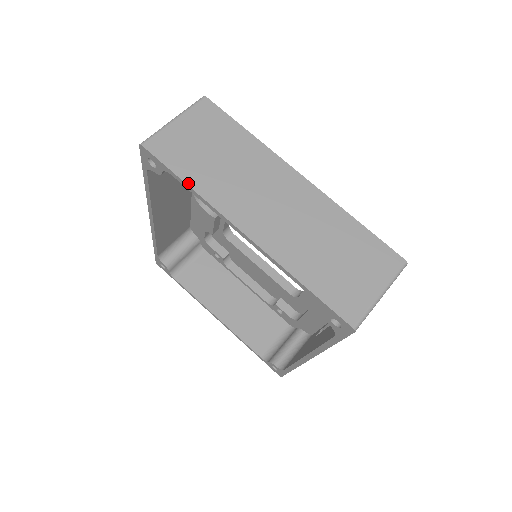
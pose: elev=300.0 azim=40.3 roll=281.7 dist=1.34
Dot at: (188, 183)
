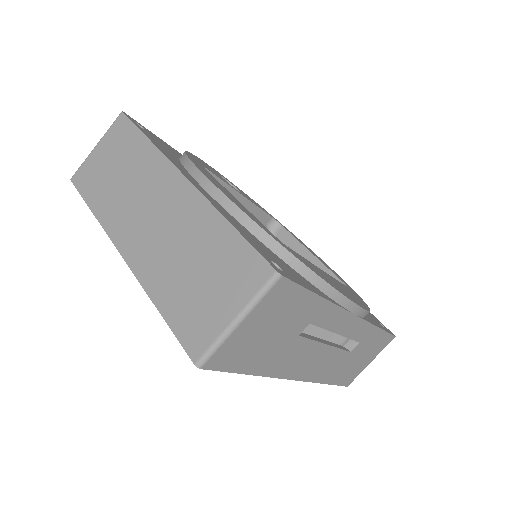
Dot at: (92, 209)
